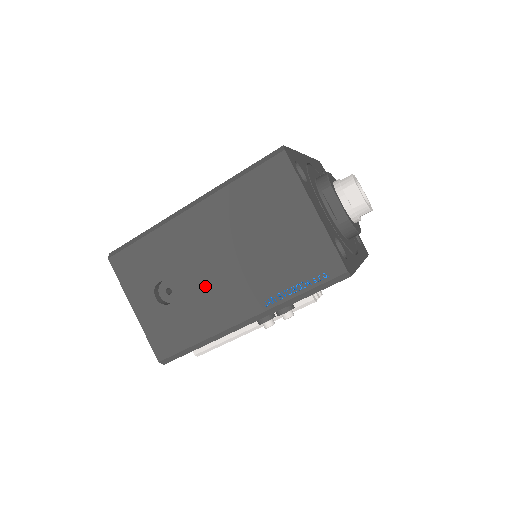
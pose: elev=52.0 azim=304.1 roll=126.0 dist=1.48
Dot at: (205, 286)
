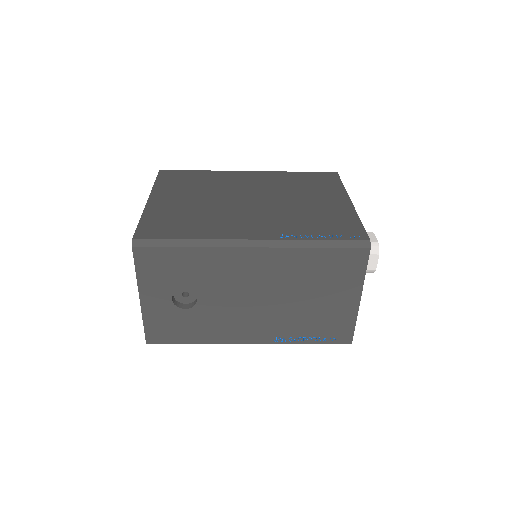
Dot at: (230, 310)
